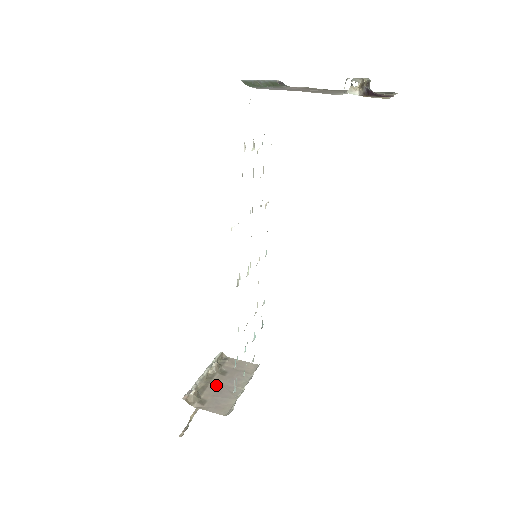
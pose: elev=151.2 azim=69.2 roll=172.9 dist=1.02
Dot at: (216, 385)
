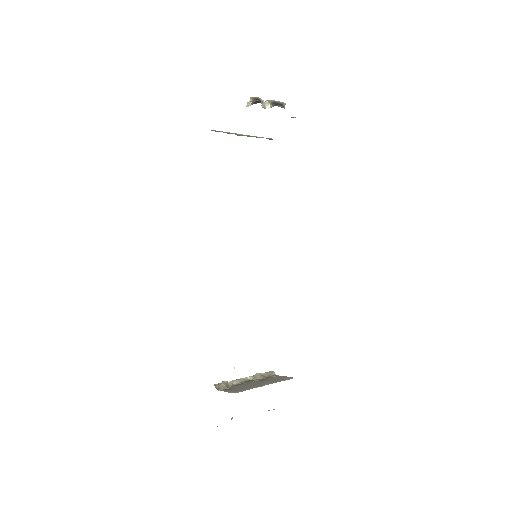
Dot at: (248, 384)
